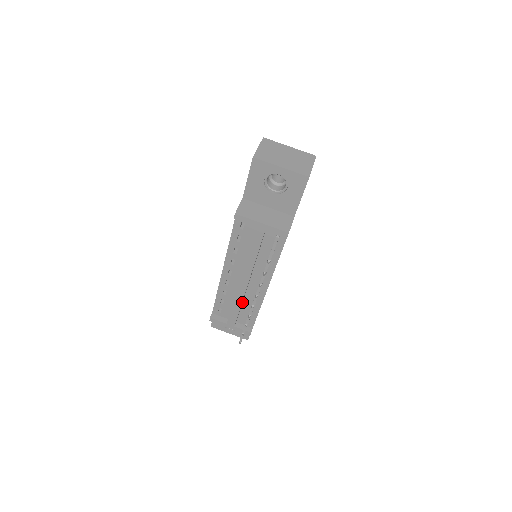
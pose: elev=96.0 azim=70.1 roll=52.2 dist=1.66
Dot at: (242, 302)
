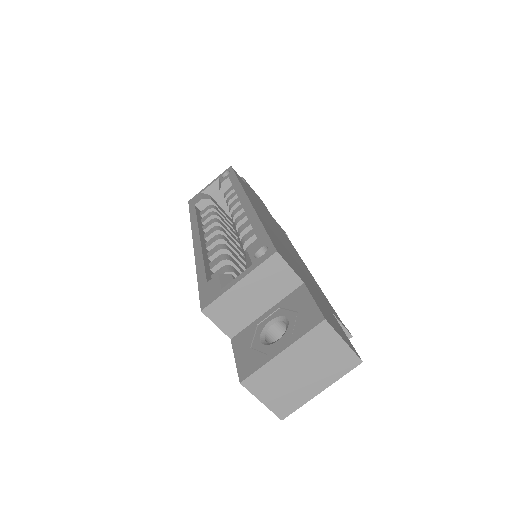
Dot at: occluded
